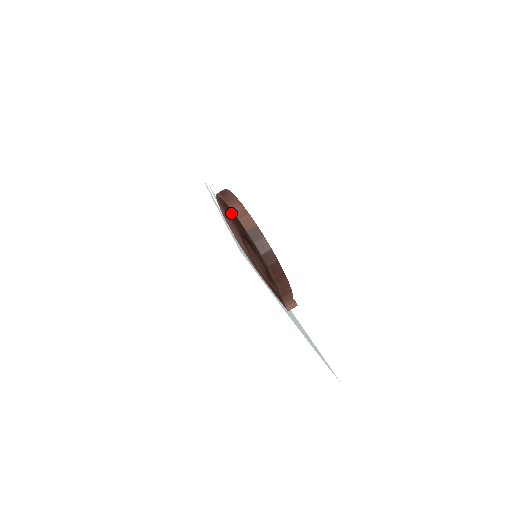
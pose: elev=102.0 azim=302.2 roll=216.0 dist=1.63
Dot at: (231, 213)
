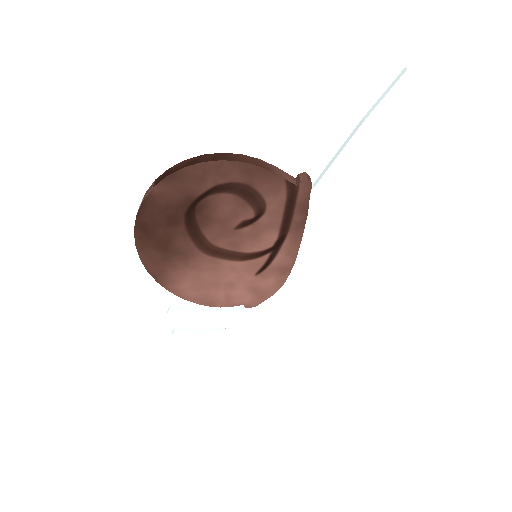
Dot at: (153, 233)
